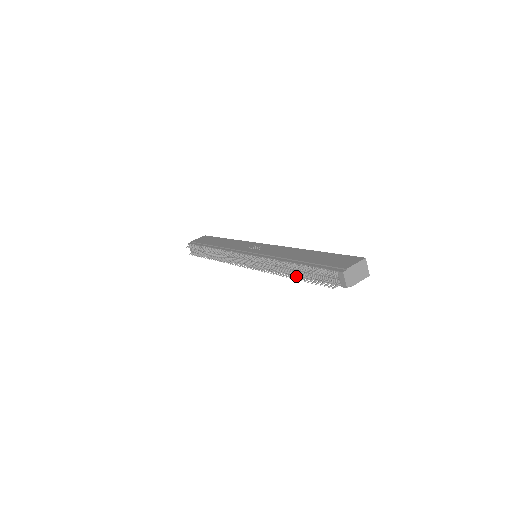
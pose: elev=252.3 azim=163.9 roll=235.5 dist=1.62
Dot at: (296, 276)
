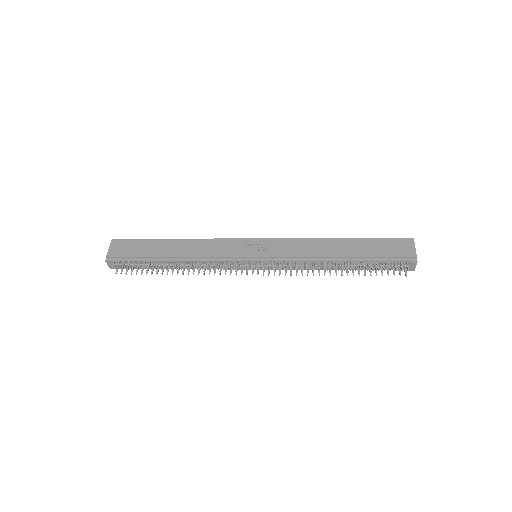
Dot at: (348, 272)
